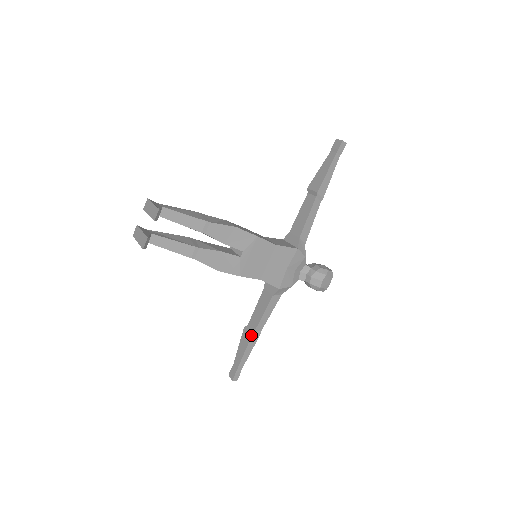
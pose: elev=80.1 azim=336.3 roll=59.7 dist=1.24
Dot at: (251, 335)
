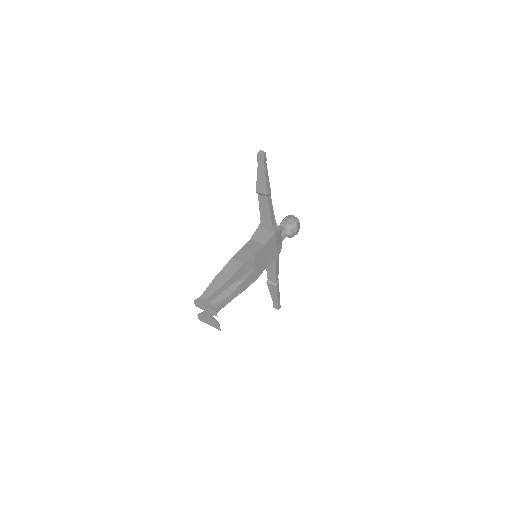
Dot at: (276, 286)
